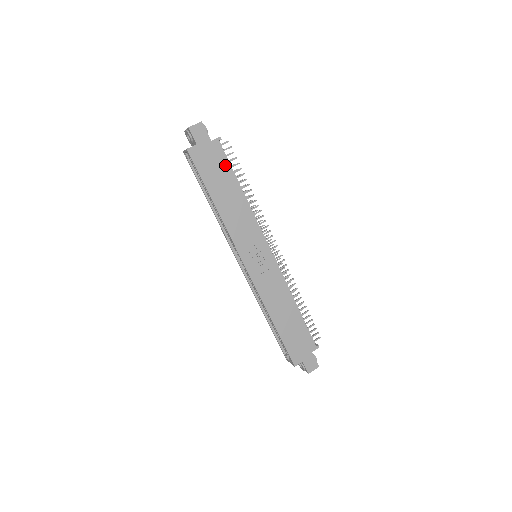
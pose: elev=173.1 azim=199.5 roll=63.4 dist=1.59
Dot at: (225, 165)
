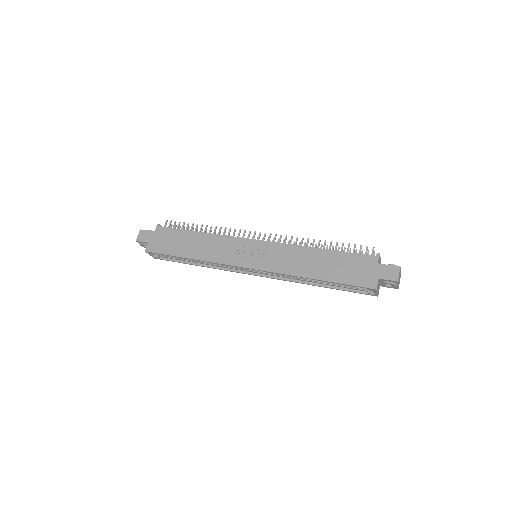
Dot at: (174, 233)
